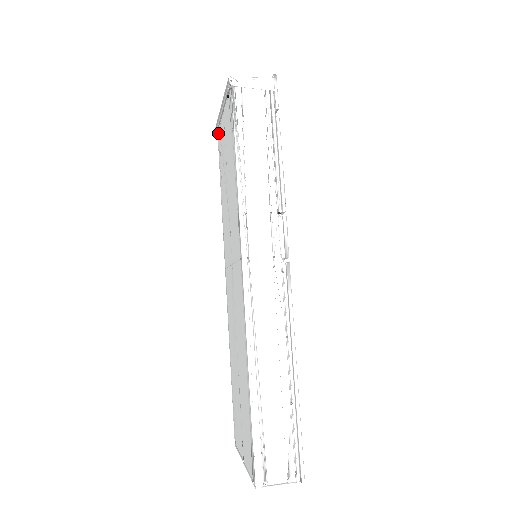
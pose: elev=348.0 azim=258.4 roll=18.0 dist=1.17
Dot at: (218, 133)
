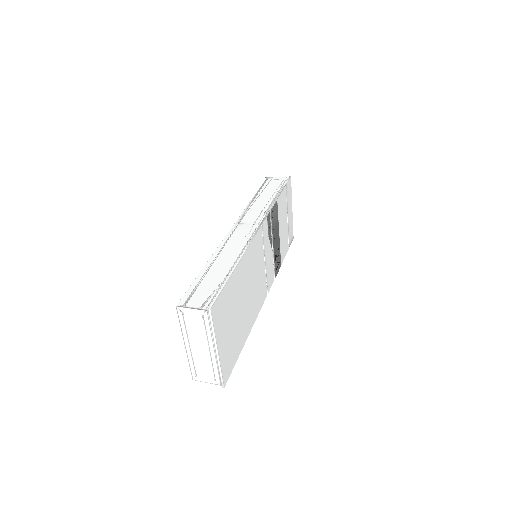
Dot at: occluded
